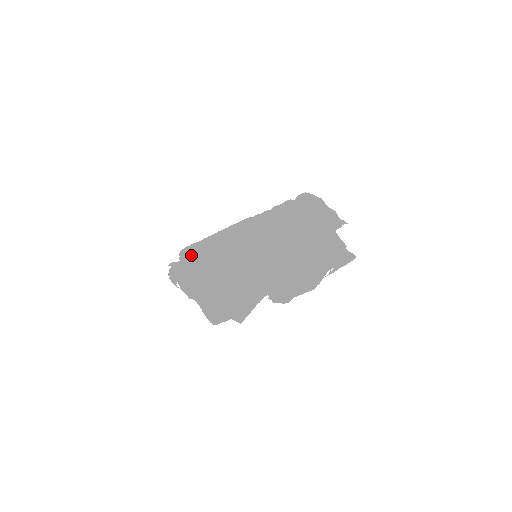
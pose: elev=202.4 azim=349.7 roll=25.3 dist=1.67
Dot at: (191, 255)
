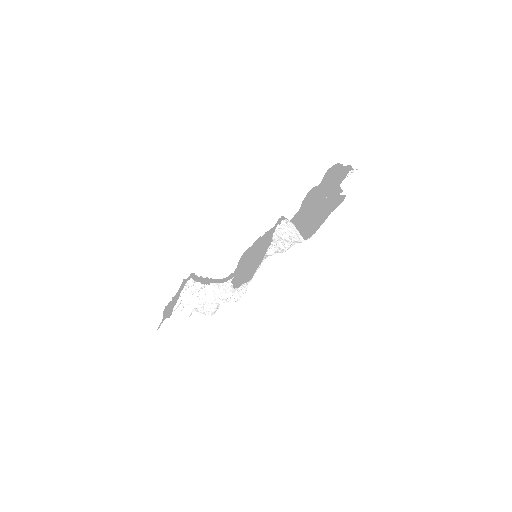
Dot at: occluded
